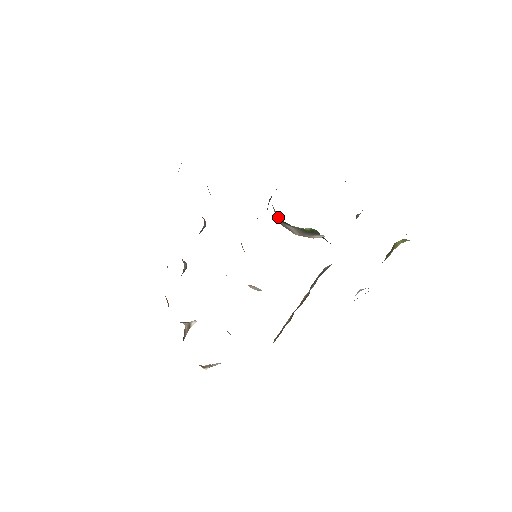
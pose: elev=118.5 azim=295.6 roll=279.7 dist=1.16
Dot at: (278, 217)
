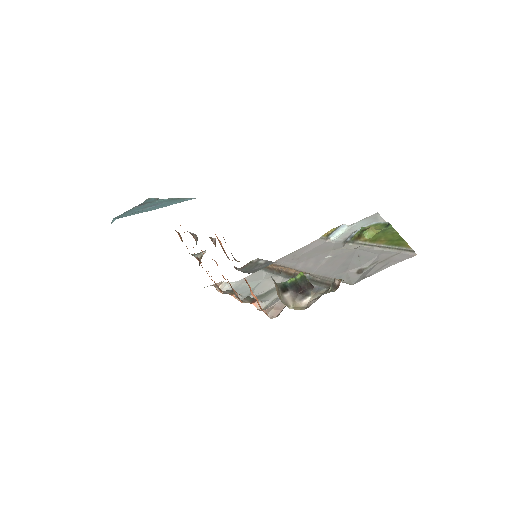
Dot at: (278, 284)
